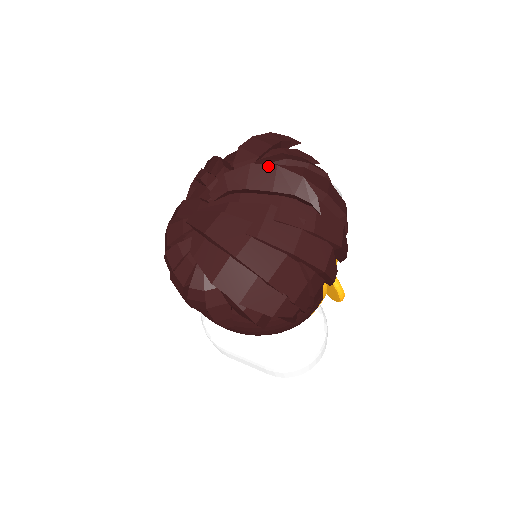
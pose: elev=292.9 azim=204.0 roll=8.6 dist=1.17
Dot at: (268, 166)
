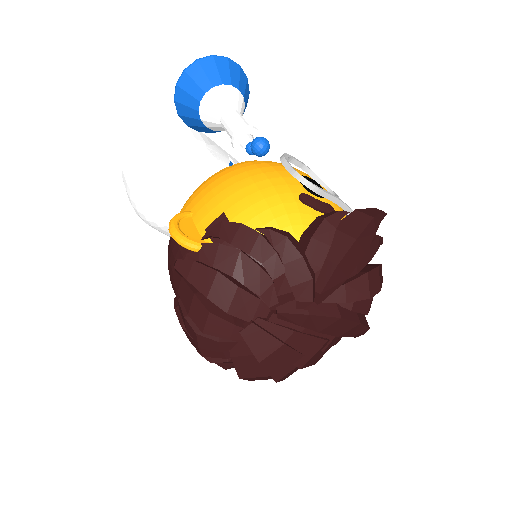
Dot at: (353, 323)
